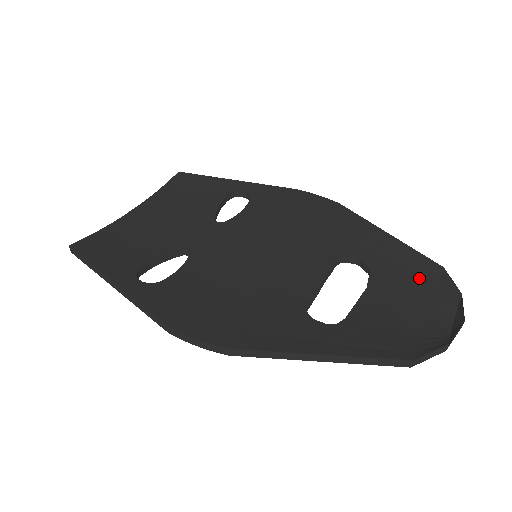
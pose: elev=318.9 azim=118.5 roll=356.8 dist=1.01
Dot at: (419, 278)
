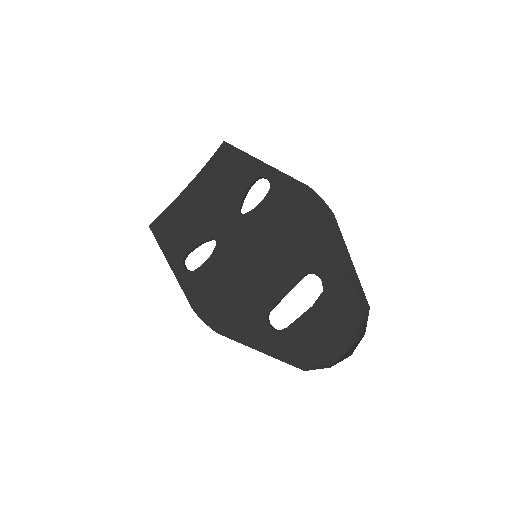
Dot at: (349, 309)
